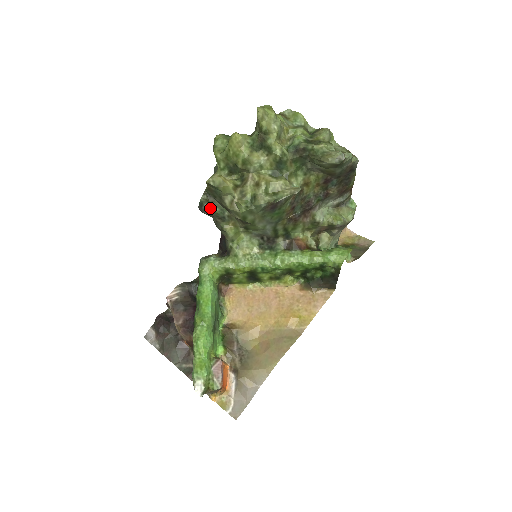
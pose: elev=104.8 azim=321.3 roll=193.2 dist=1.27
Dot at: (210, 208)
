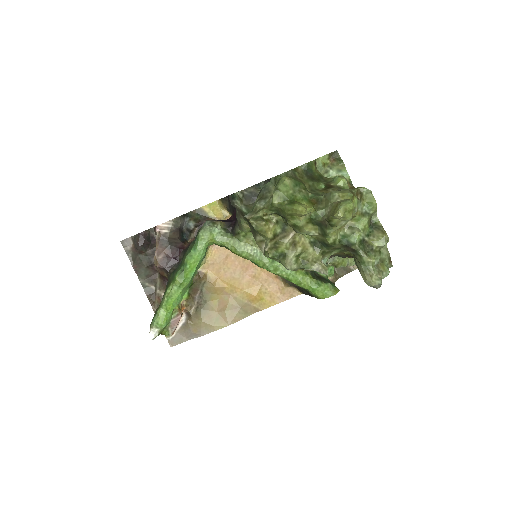
Dot at: (240, 206)
